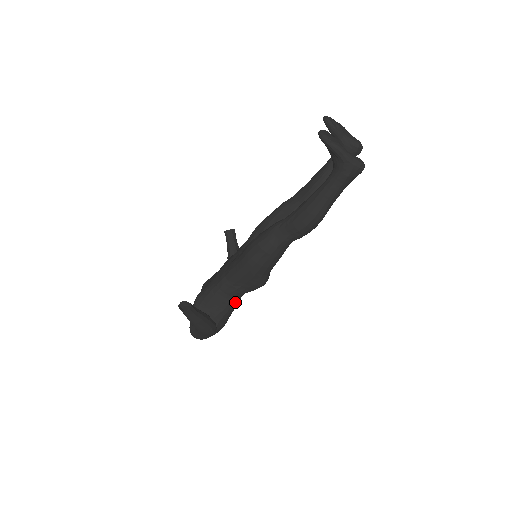
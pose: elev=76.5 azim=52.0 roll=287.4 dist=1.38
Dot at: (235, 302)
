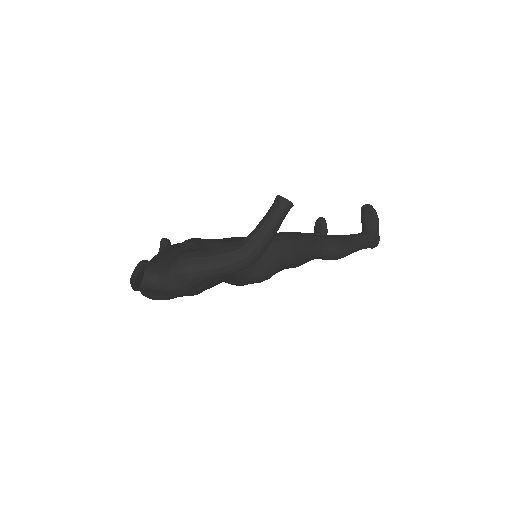
Dot at: (229, 276)
